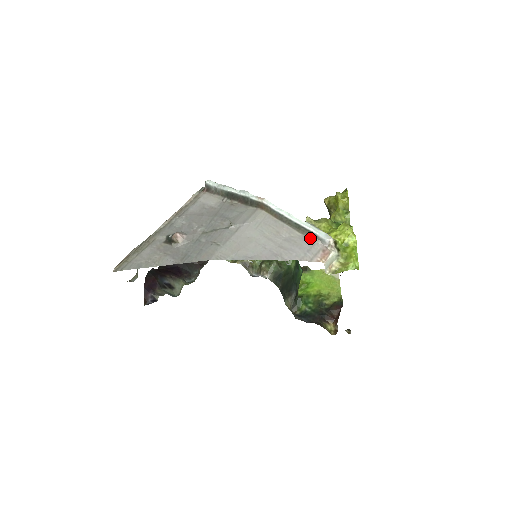
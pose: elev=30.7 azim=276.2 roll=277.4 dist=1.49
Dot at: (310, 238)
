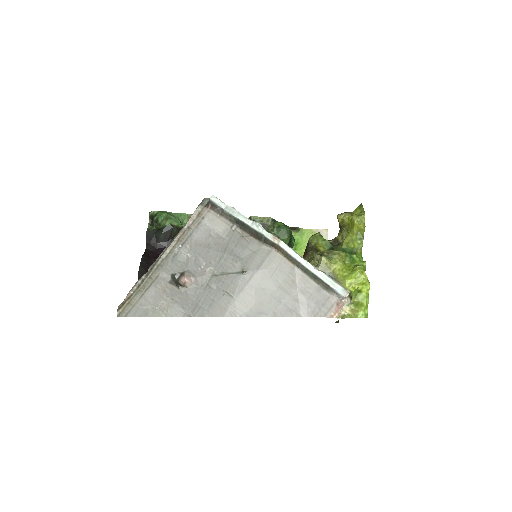
Dot at: (326, 290)
